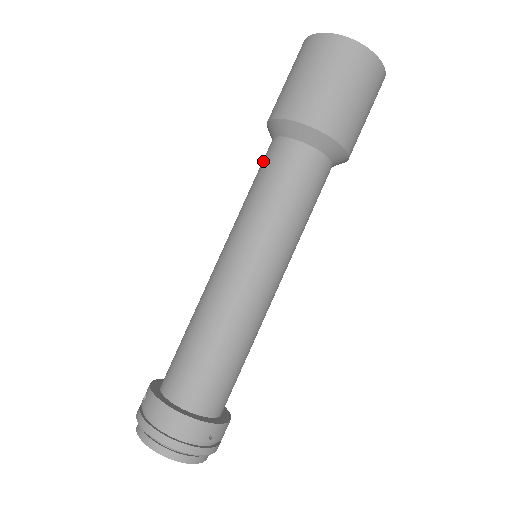
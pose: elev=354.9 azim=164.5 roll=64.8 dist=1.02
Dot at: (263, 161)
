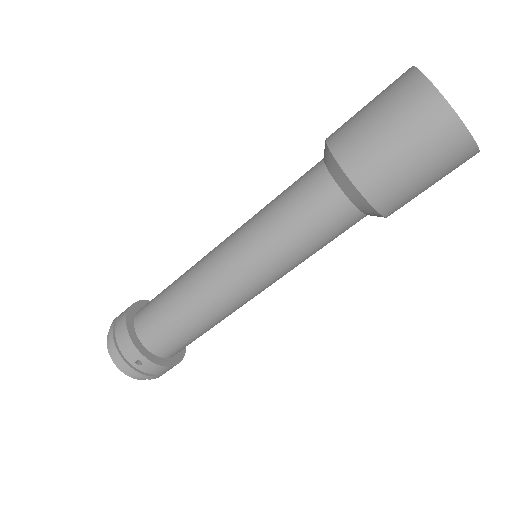
Dot at: occluded
